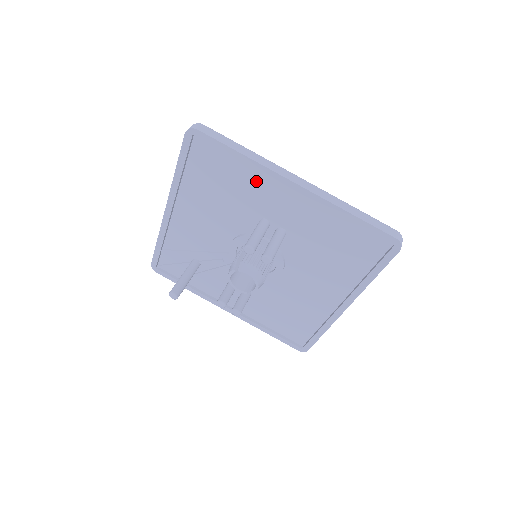
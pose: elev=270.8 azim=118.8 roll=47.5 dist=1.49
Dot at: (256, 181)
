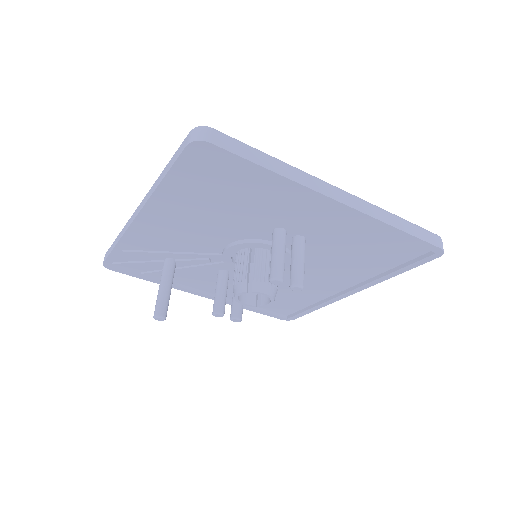
Dot at: (282, 196)
